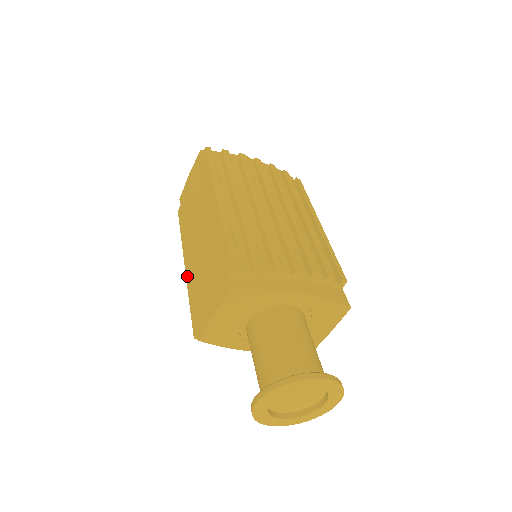
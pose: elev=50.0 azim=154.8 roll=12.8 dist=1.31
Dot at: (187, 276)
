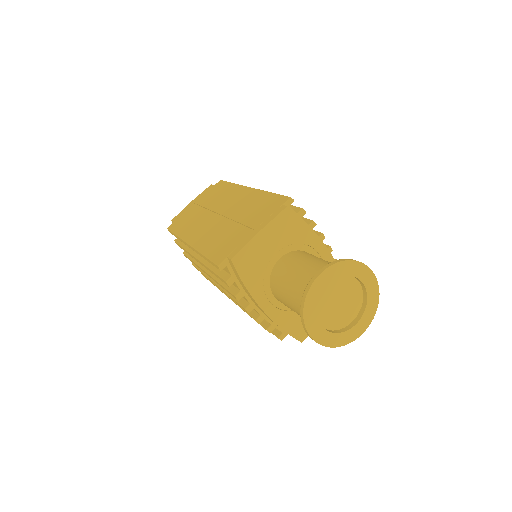
Dot at: (196, 244)
